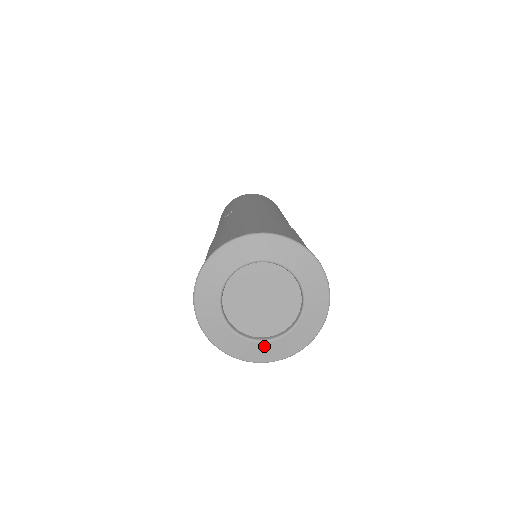
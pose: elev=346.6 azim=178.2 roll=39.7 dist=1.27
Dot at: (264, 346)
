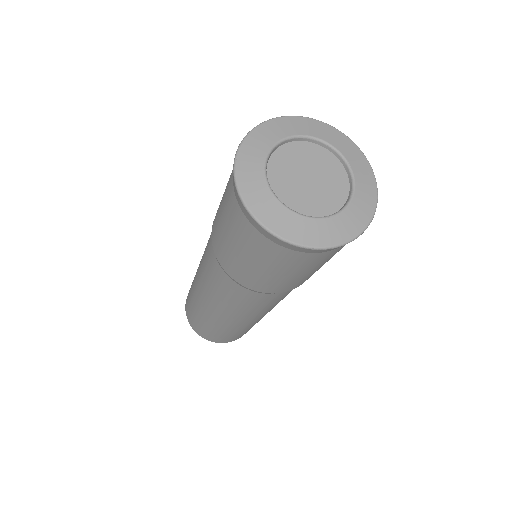
Dot at: (316, 224)
